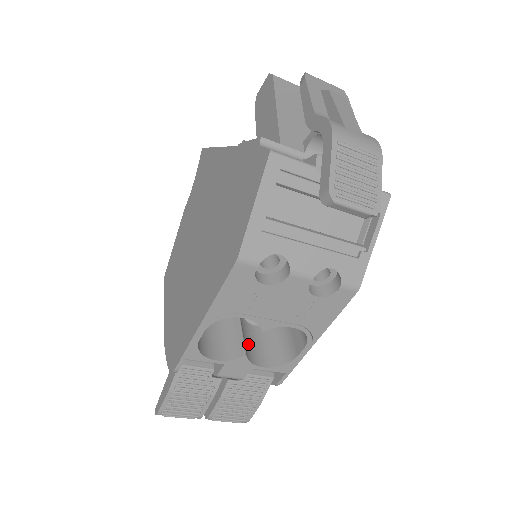
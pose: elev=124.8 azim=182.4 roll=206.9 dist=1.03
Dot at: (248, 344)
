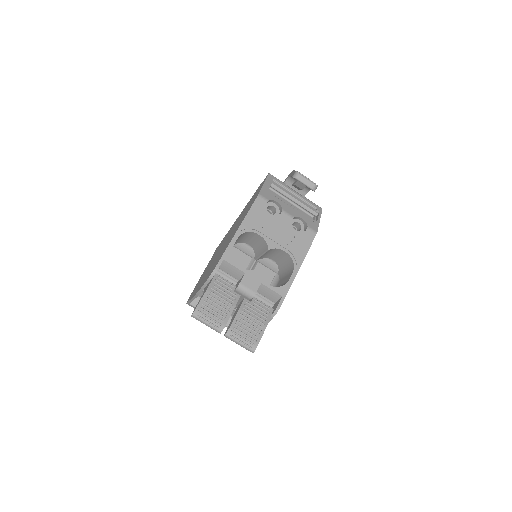
Dot at: occluded
